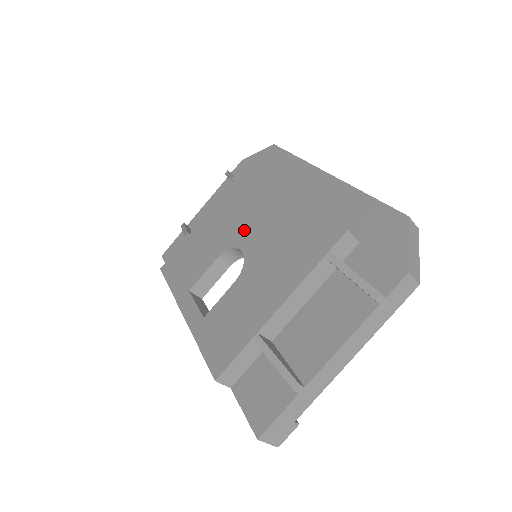
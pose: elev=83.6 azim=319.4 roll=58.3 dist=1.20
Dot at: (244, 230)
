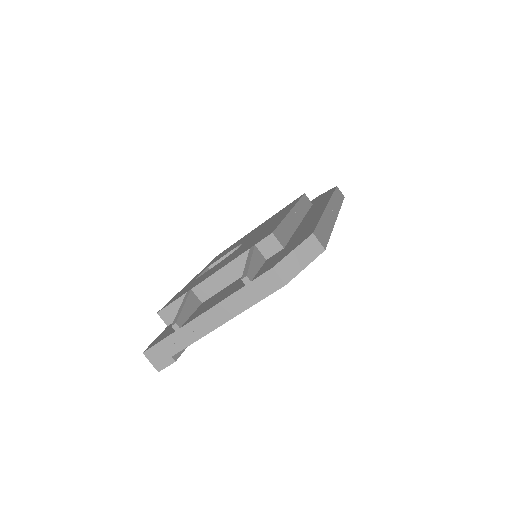
Dot at: occluded
